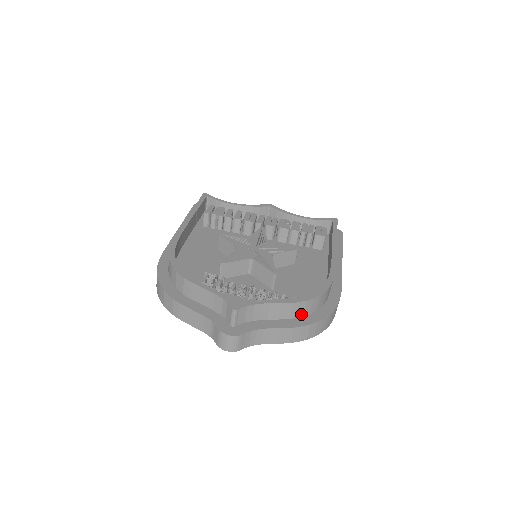
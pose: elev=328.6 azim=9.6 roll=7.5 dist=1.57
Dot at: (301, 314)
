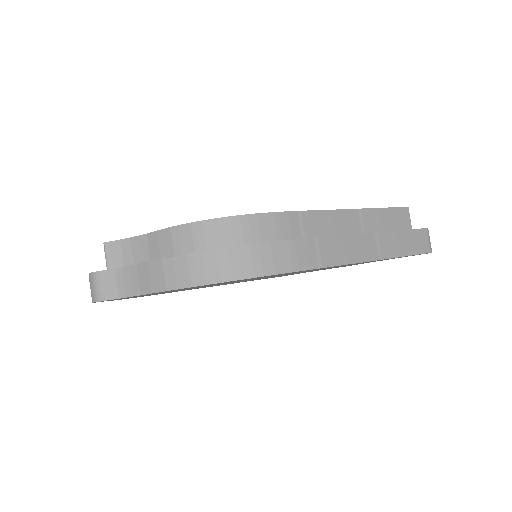
Dot at: (190, 249)
